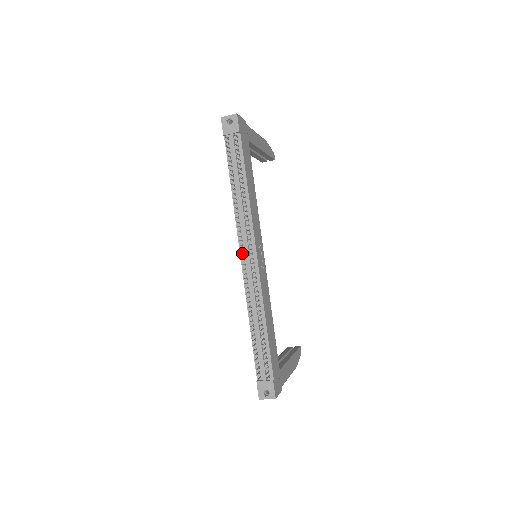
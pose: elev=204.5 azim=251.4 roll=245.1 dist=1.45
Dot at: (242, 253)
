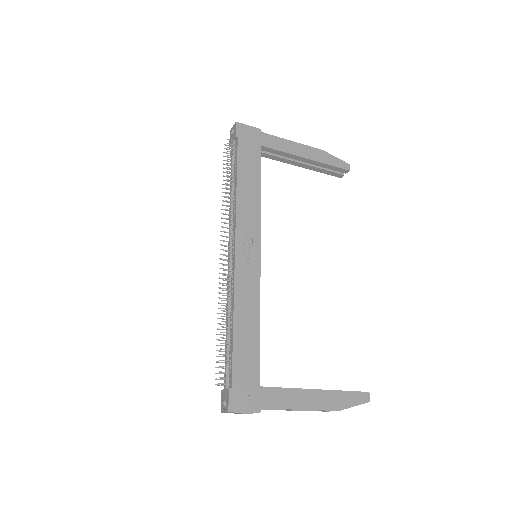
Dot at: occluded
